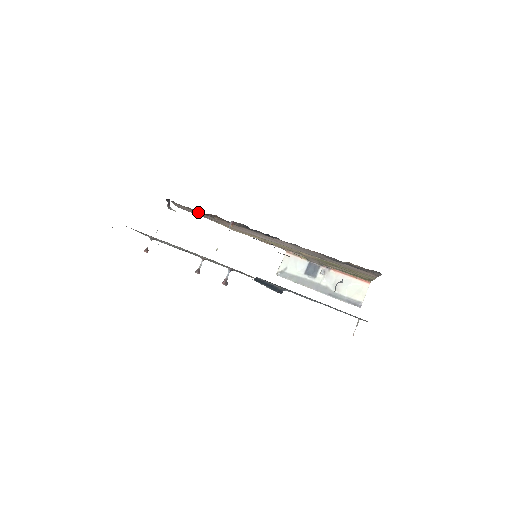
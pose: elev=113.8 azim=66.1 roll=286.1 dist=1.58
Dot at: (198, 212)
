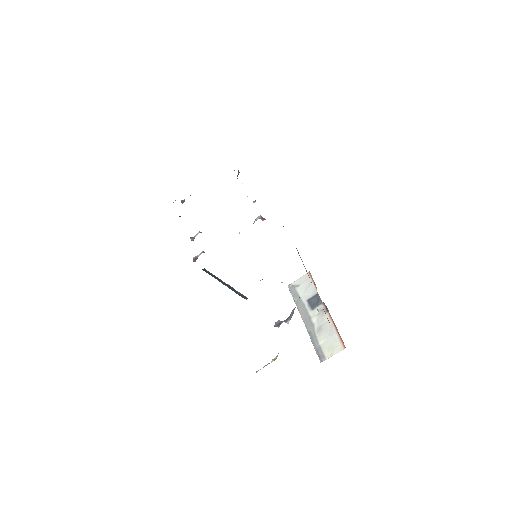
Dot at: occluded
